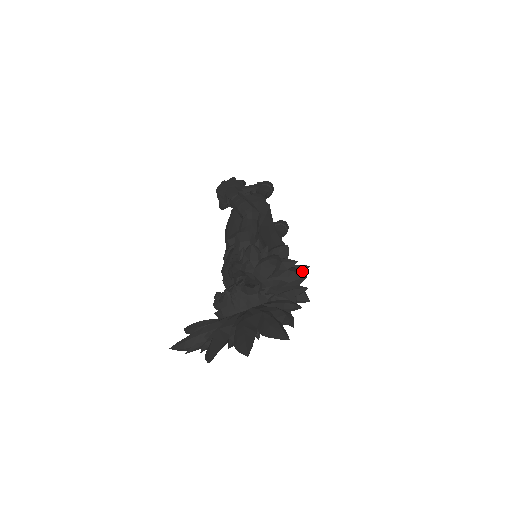
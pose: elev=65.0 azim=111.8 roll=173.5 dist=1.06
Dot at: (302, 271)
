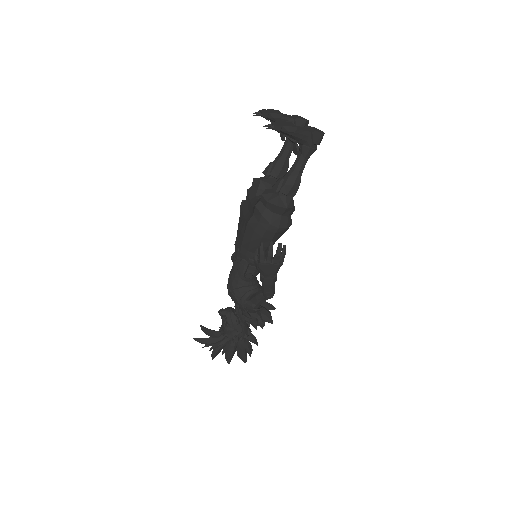
Dot at: (272, 308)
